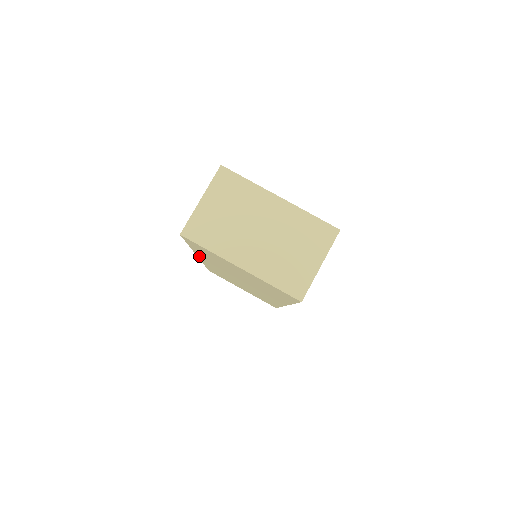
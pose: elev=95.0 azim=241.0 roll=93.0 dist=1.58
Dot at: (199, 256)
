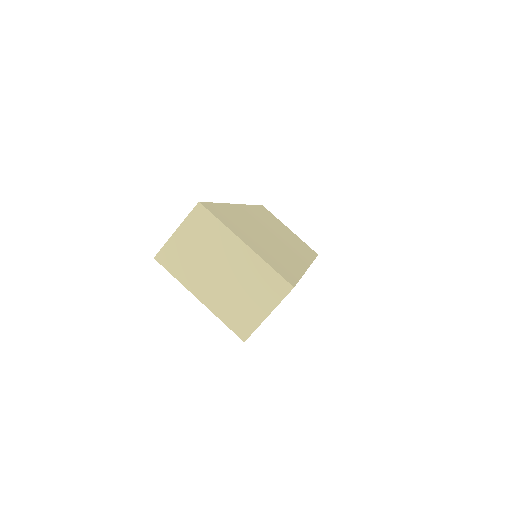
Dot at: occluded
